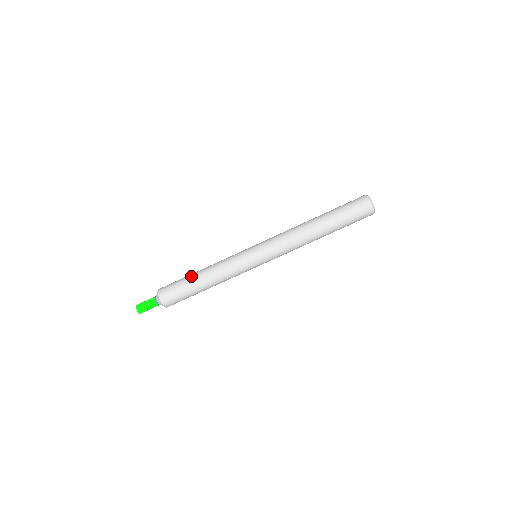
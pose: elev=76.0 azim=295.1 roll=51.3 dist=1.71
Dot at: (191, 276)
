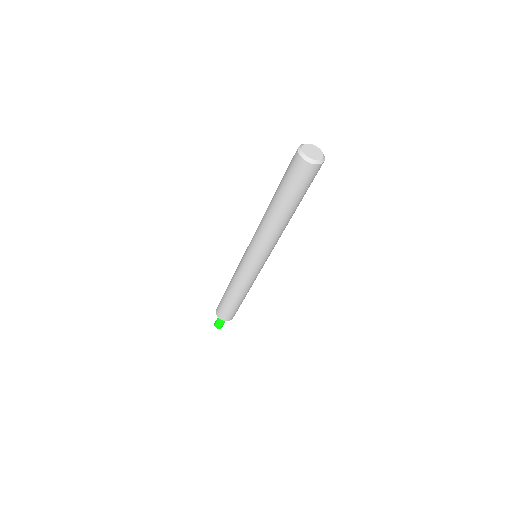
Dot at: (231, 302)
